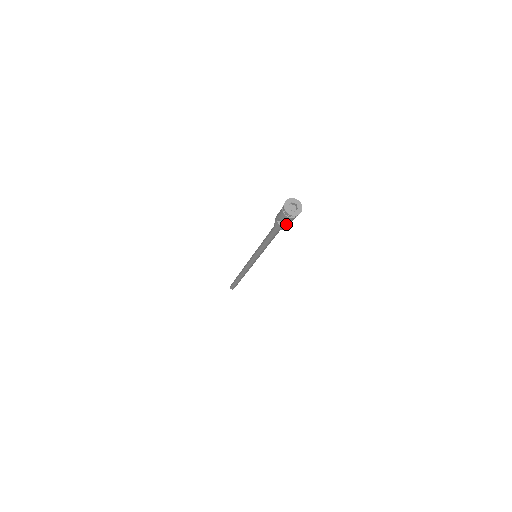
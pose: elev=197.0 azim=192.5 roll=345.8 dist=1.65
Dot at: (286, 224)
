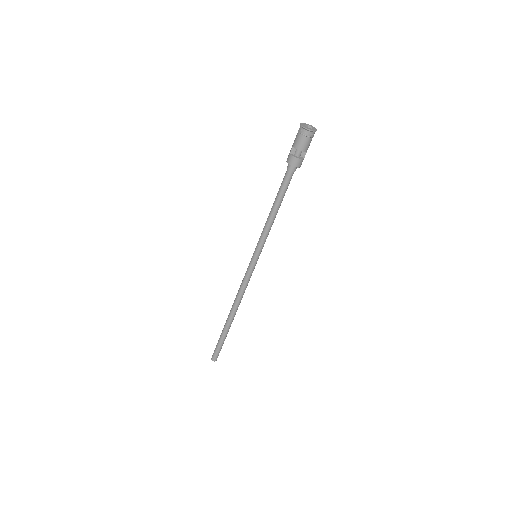
Dot at: (298, 157)
